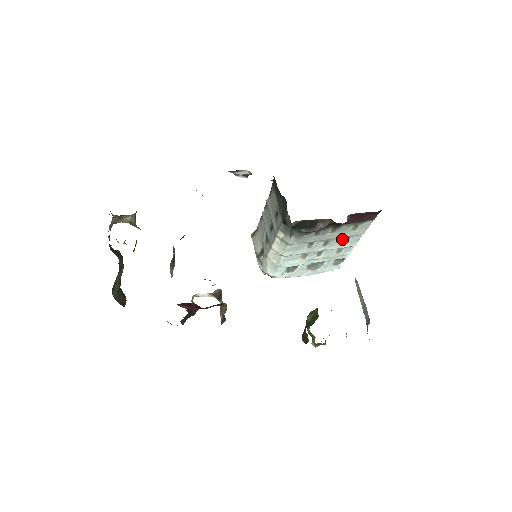
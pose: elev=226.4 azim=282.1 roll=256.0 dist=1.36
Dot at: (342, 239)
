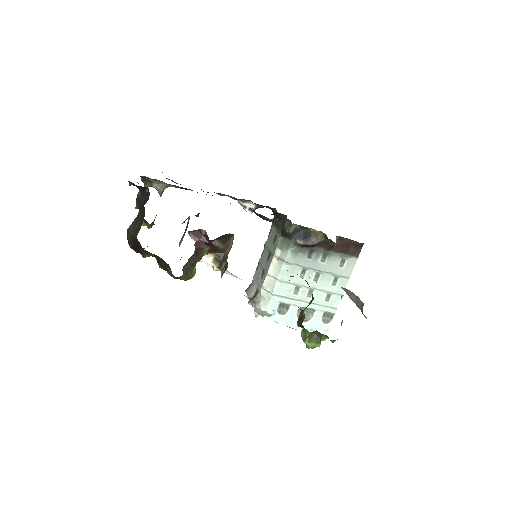
Dot at: (331, 277)
